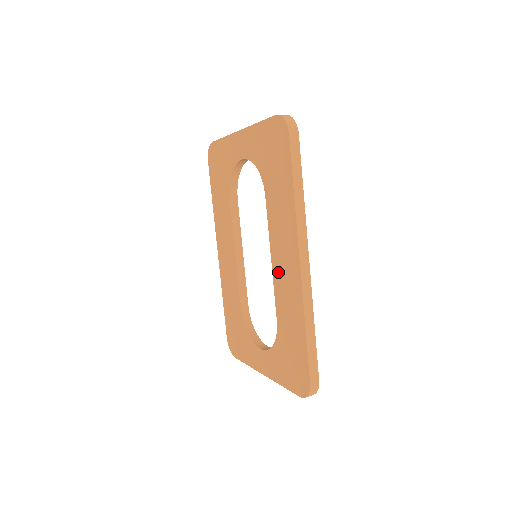
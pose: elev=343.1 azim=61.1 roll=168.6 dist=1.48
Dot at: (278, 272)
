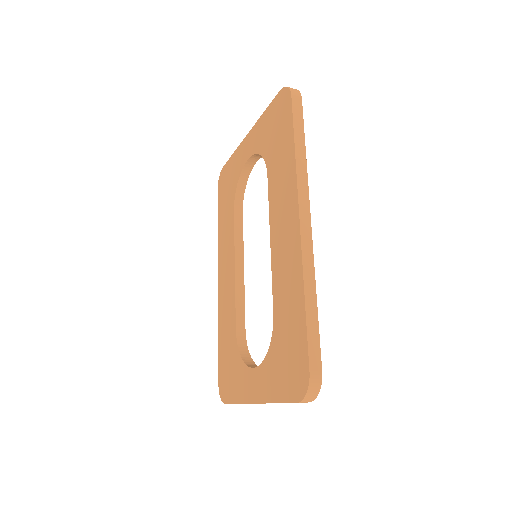
Dot at: (277, 250)
